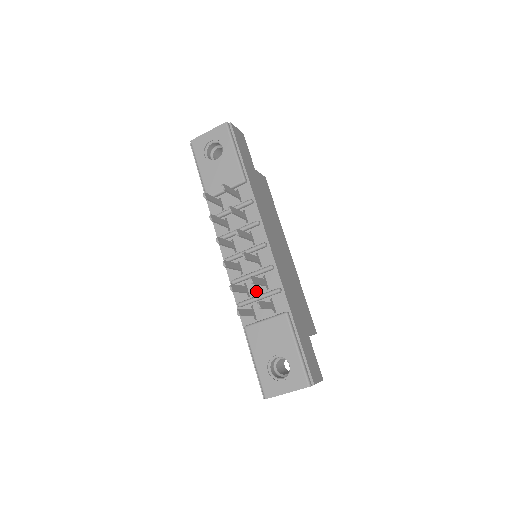
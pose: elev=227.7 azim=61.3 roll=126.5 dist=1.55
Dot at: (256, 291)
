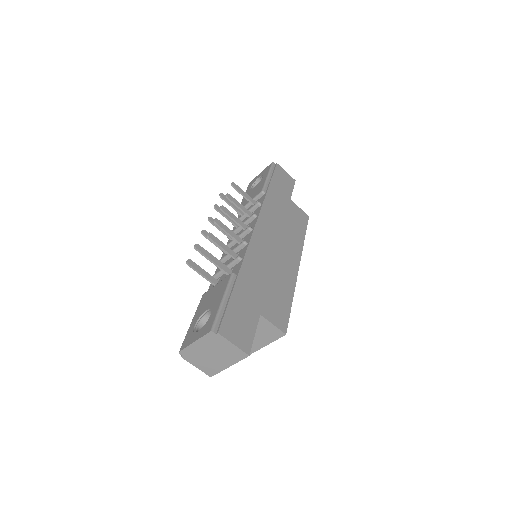
Dot at: occluded
